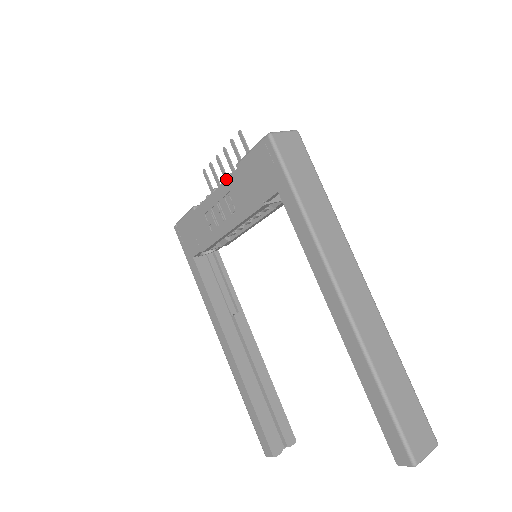
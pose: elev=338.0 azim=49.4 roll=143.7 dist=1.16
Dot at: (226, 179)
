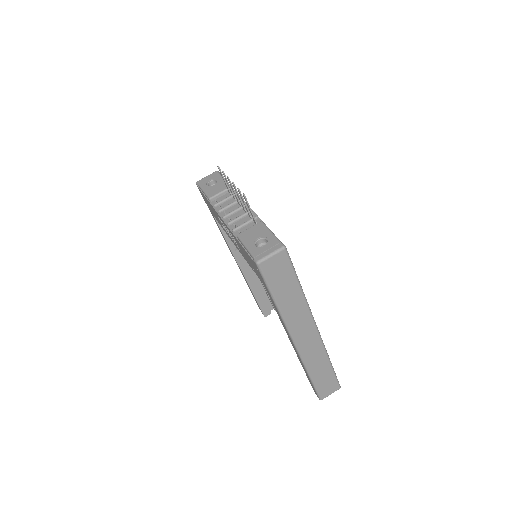
Dot at: (230, 231)
